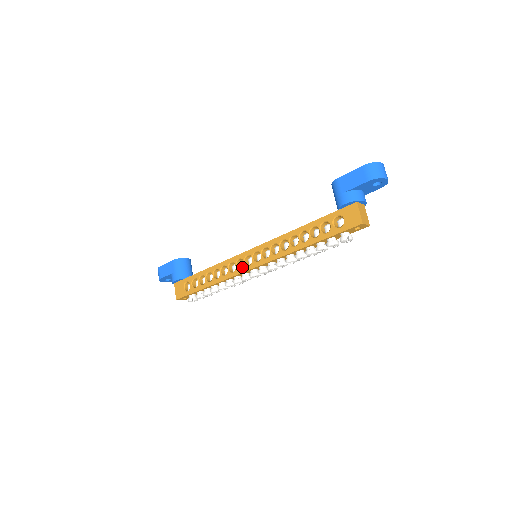
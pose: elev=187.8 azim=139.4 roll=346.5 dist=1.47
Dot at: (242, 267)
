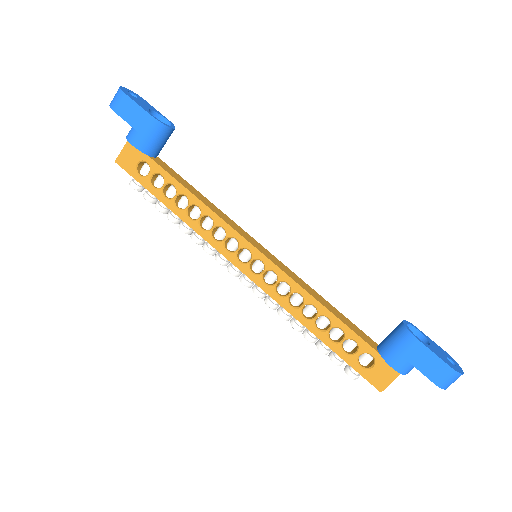
Dot at: (230, 251)
